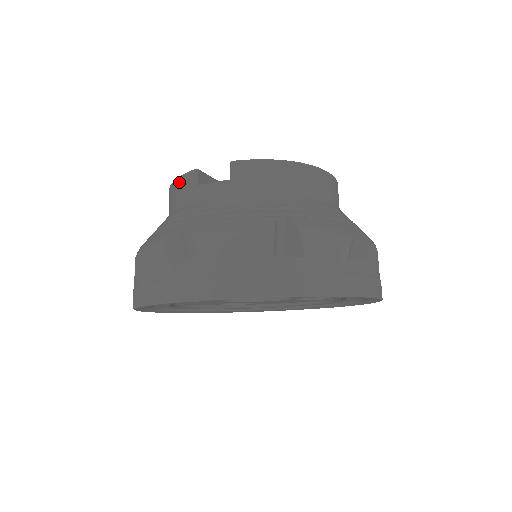
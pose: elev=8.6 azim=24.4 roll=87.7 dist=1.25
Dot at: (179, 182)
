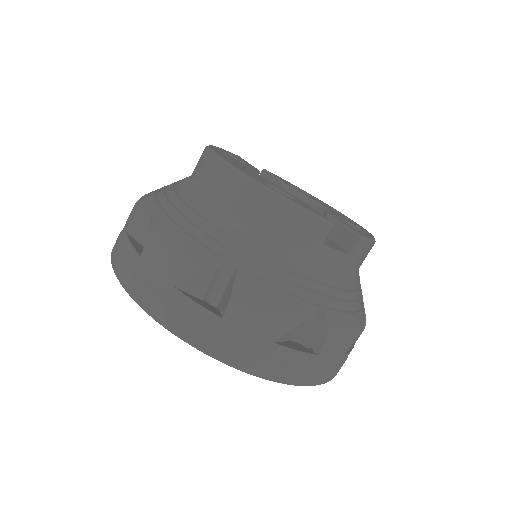
Dot at: (303, 218)
